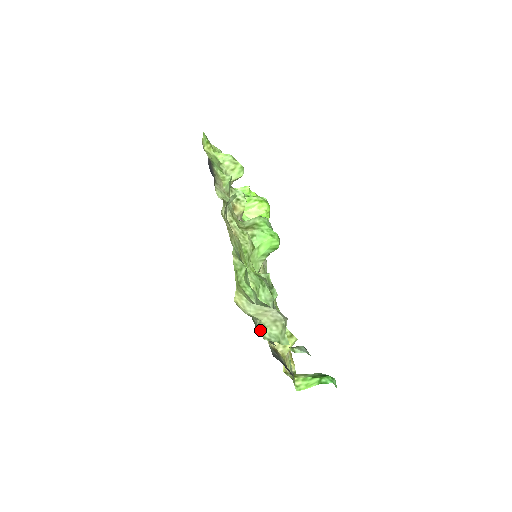
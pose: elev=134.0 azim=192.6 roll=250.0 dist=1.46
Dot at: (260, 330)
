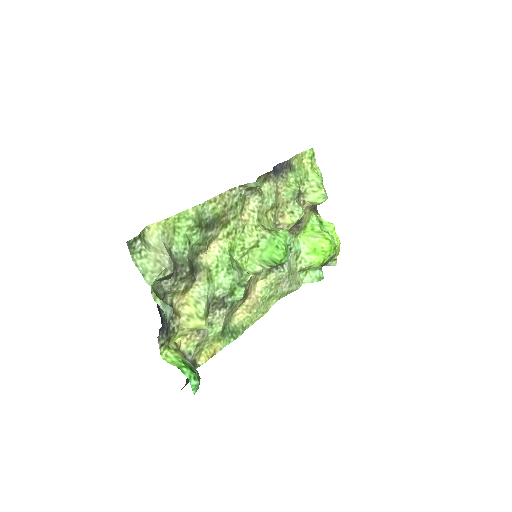
Dot at: (137, 253)
